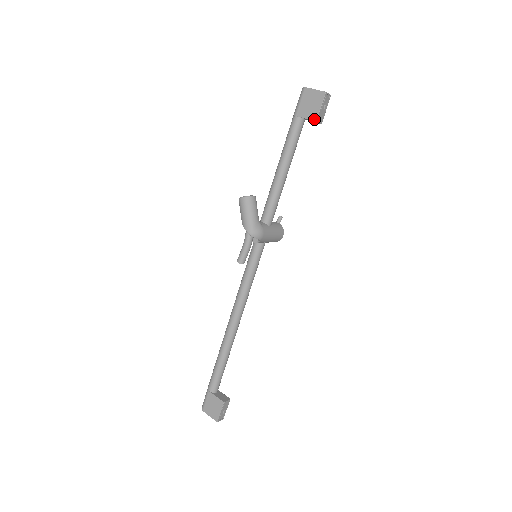
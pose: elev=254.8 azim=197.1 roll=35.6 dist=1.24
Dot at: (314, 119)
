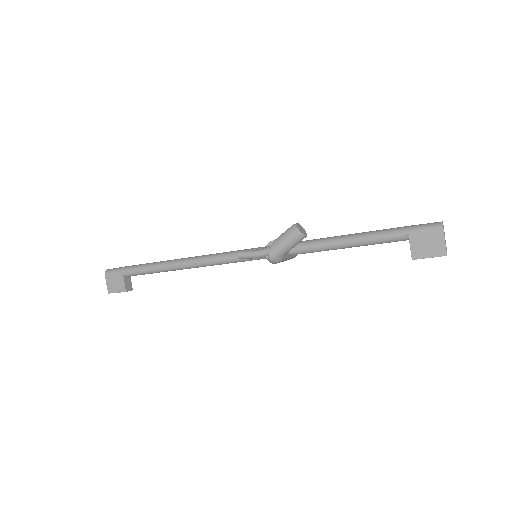
Dot at: (414, 256)
